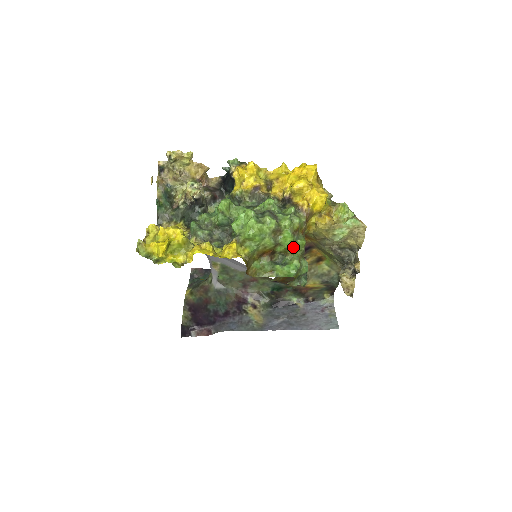
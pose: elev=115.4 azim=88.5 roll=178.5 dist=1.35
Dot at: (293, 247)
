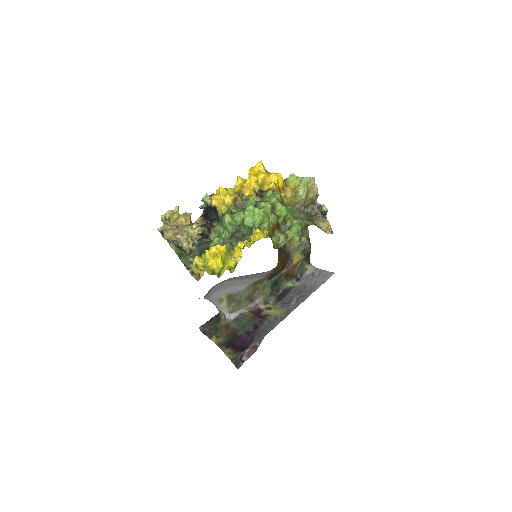
Dot at: (288, 213)
